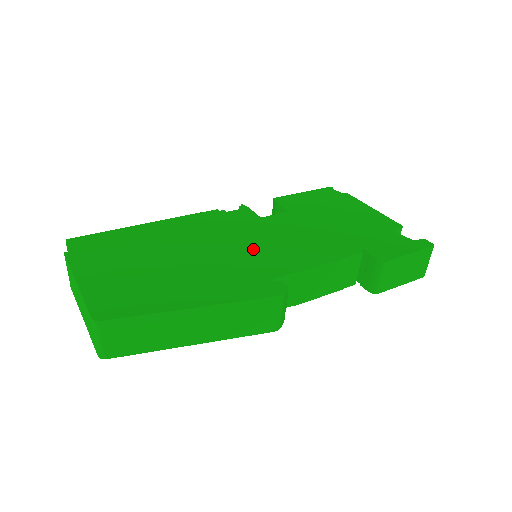
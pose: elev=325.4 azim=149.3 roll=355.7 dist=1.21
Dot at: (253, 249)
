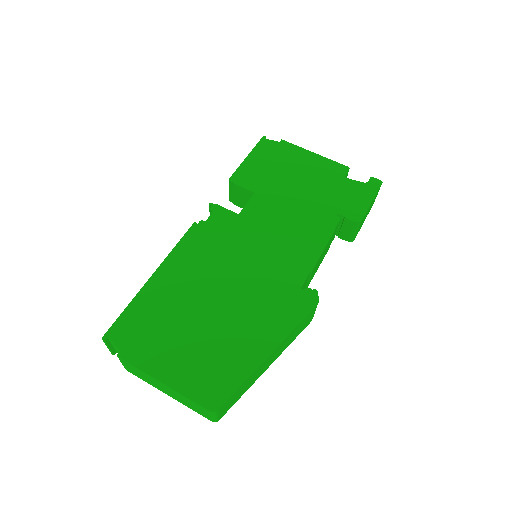
Dot at: (263, 261)
